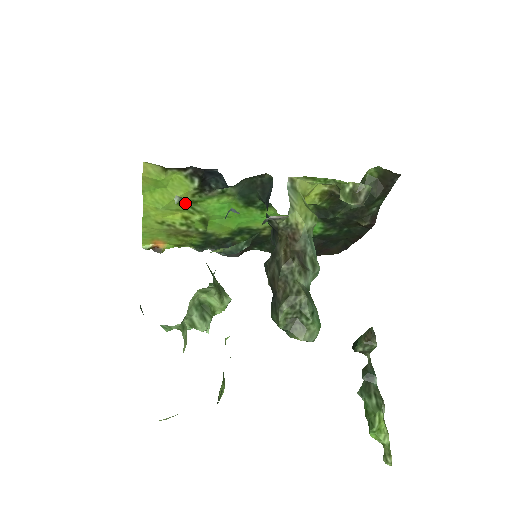
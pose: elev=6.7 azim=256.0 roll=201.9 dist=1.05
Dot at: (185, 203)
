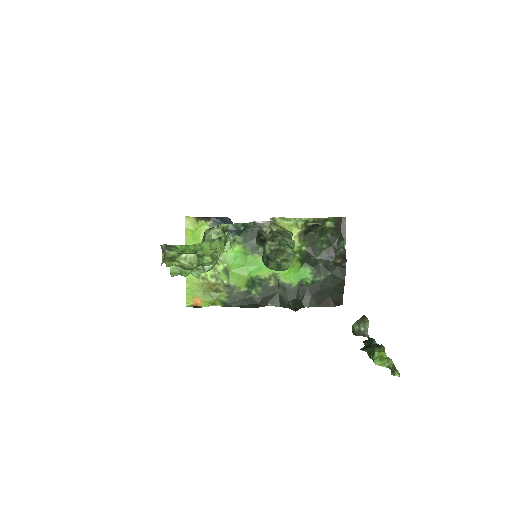
Dot at: occluded
